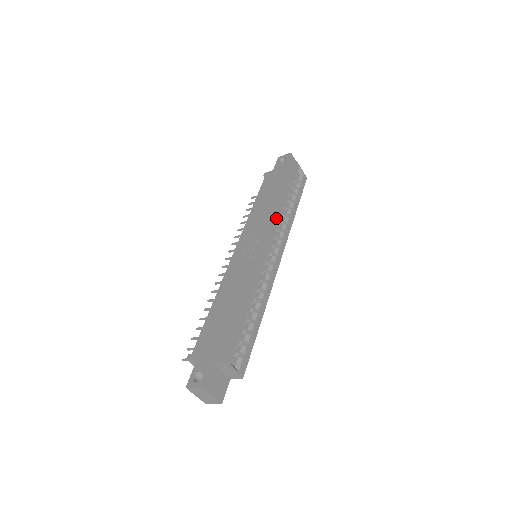
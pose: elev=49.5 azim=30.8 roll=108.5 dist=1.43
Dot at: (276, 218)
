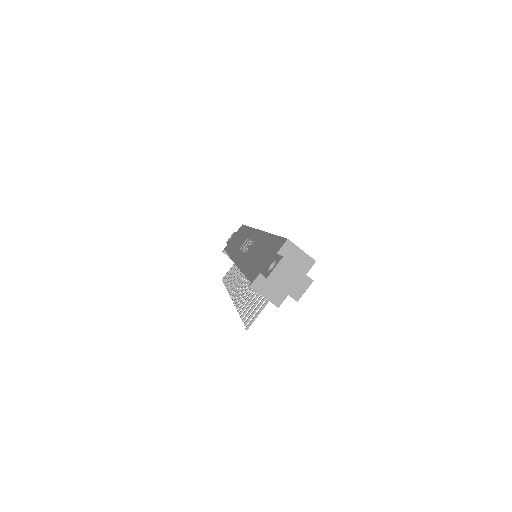
Dot at: (253, 228)
